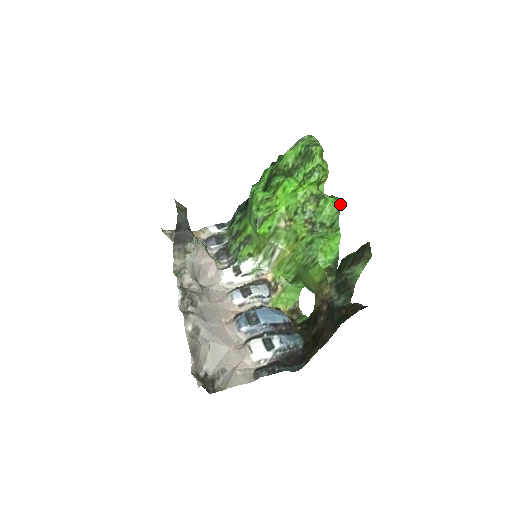
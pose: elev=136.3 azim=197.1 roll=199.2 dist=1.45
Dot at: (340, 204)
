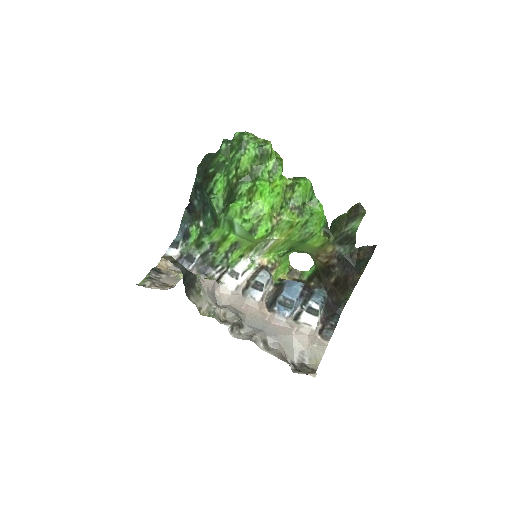
Dot at: occluded
